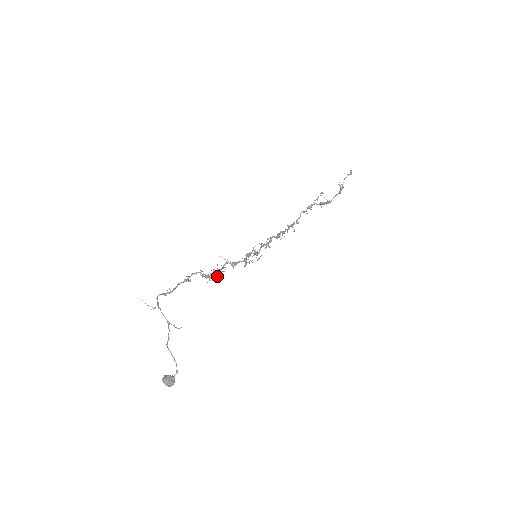
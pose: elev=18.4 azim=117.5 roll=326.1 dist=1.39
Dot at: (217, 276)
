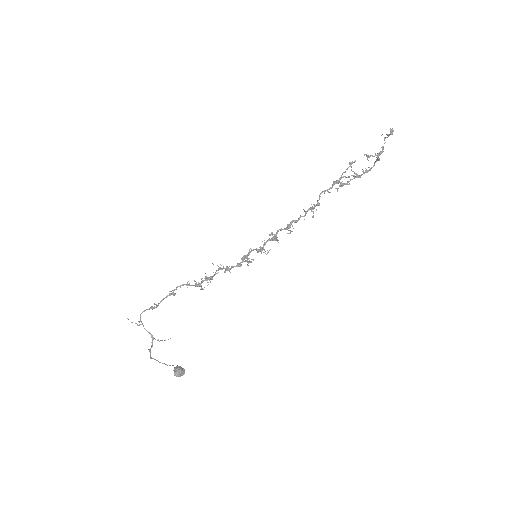
Dot at: (207, 285)
